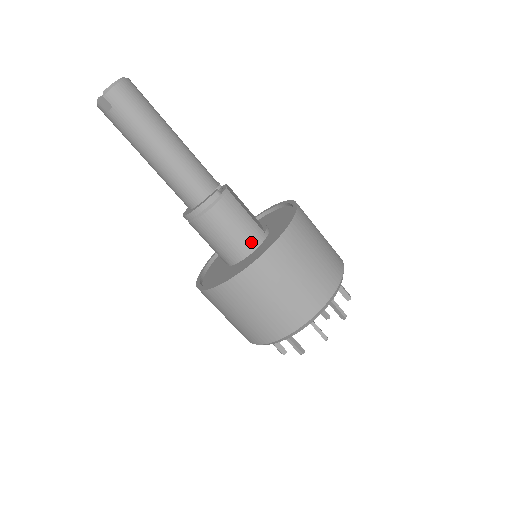
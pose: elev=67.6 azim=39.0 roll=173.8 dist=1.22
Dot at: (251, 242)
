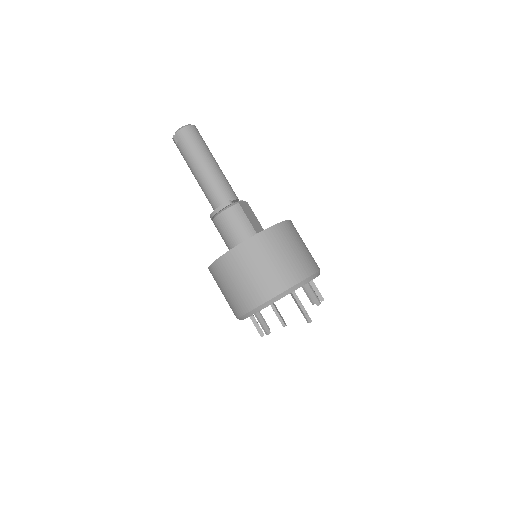
Dot at: occluded
